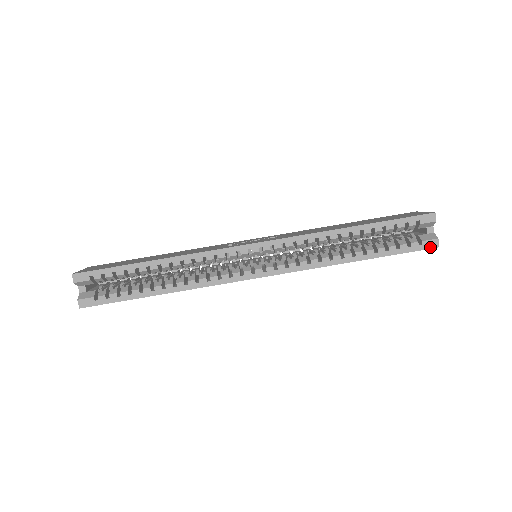
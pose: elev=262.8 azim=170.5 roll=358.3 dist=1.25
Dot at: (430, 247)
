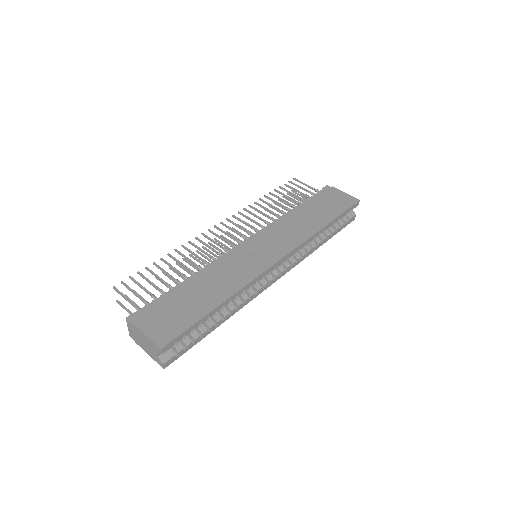
Dot at: occluded
